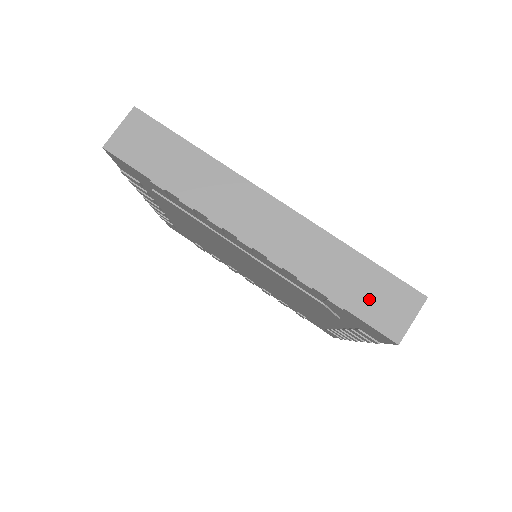
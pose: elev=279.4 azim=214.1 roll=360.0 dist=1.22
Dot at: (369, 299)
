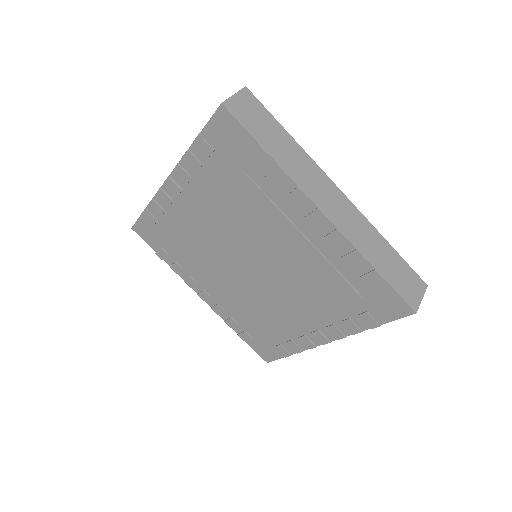
Dot at: occluded
